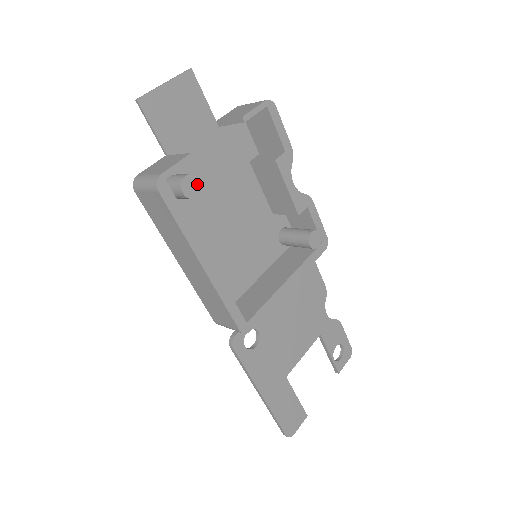
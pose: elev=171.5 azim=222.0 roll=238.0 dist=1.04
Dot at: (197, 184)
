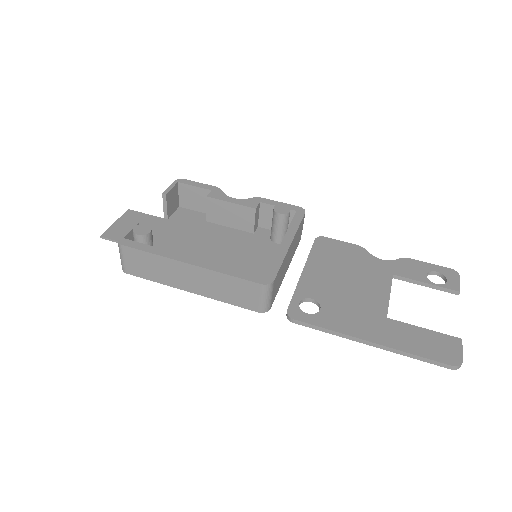
Dot at: (146, 227)
